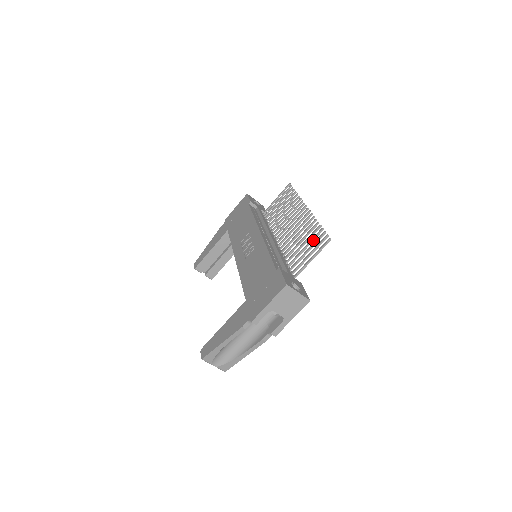
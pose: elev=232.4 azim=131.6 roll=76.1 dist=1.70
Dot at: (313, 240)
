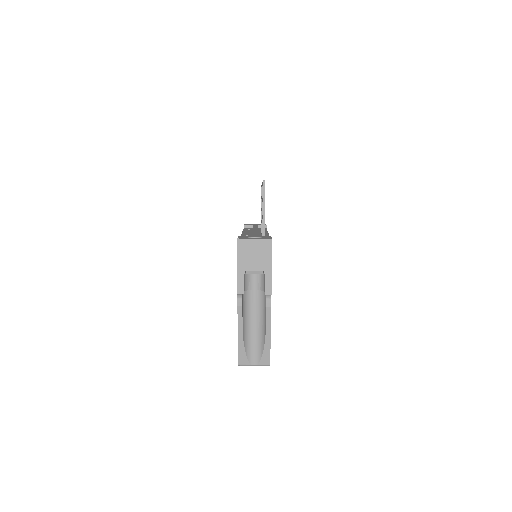
Dot at: occluded
